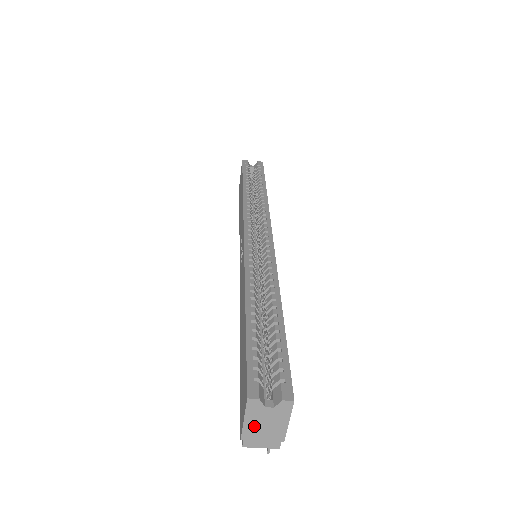
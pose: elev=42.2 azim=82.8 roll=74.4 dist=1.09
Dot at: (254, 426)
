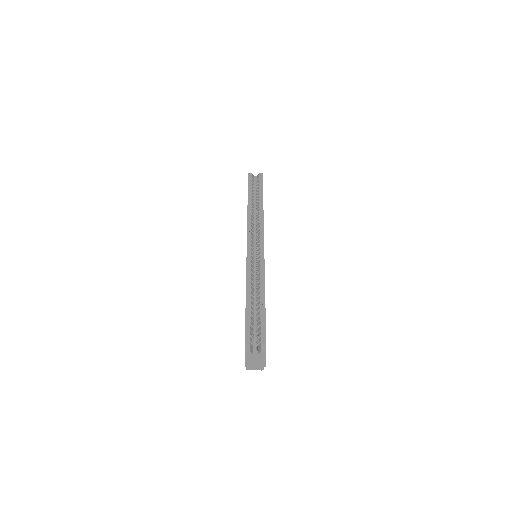
Dot at: (250, 362)
